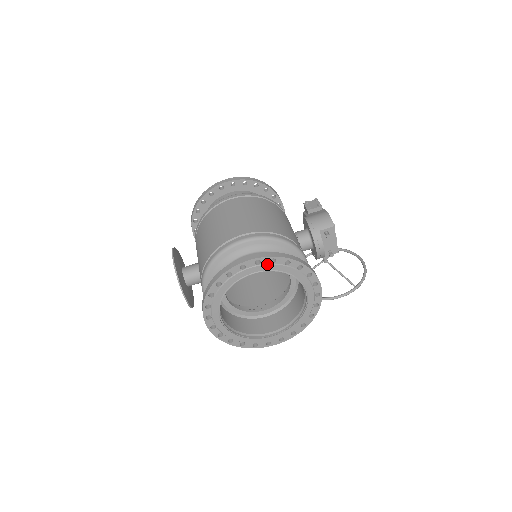
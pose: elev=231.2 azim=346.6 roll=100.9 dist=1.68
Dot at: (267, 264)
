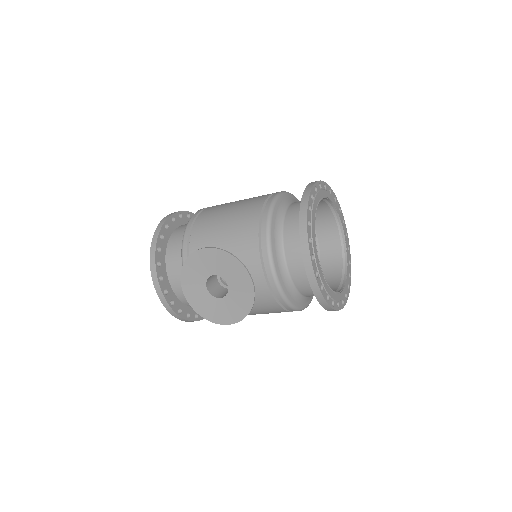
Dot at: (324, 189)
